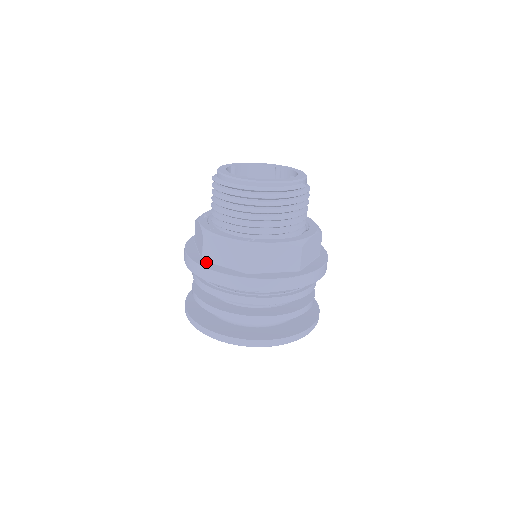
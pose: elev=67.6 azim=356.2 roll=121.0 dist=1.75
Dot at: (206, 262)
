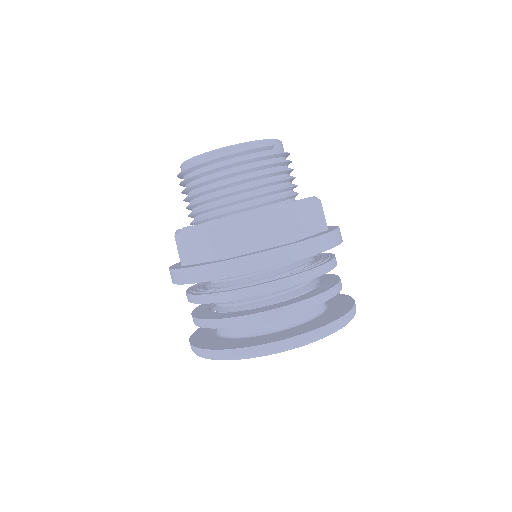
Dot at: (184, 266)
